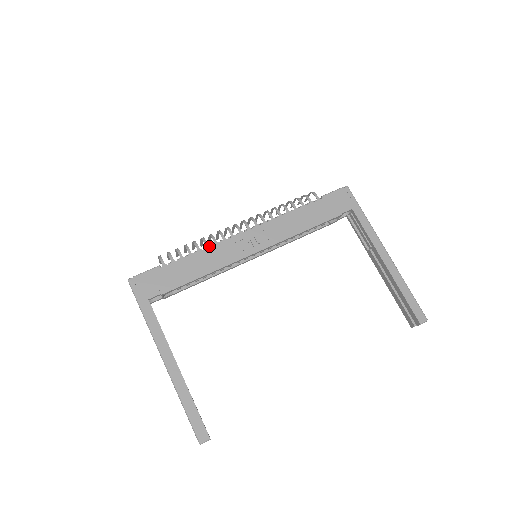
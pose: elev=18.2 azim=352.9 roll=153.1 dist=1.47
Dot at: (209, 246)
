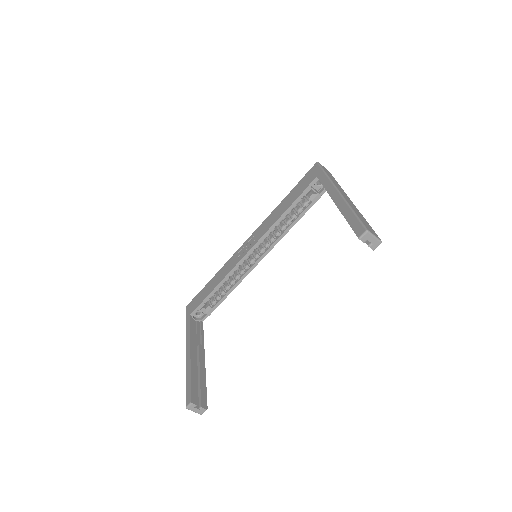
Dot at: occluded
